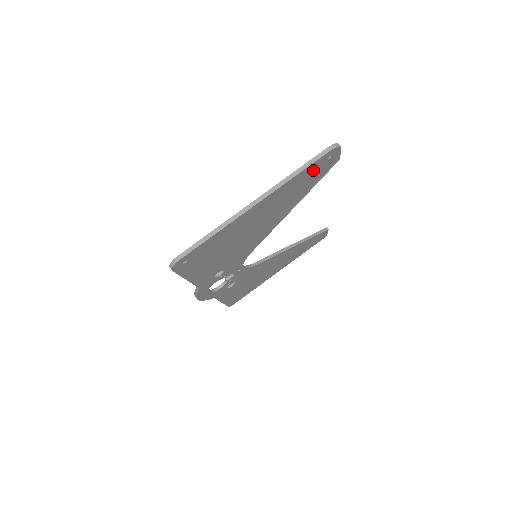
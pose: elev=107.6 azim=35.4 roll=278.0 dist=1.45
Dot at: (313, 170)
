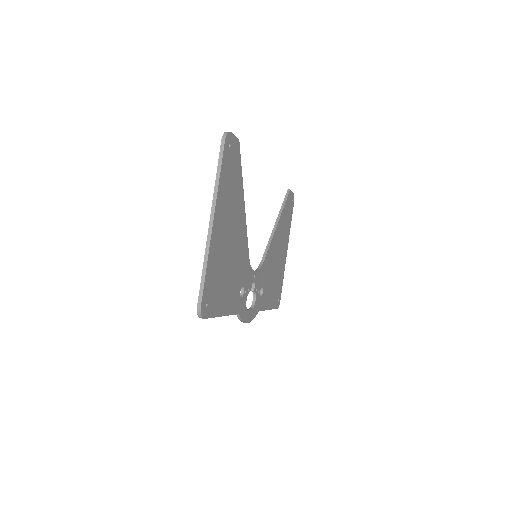
Dot at: (228, 164)
